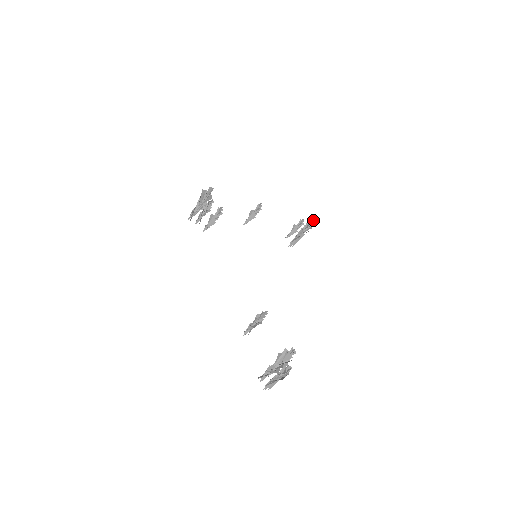
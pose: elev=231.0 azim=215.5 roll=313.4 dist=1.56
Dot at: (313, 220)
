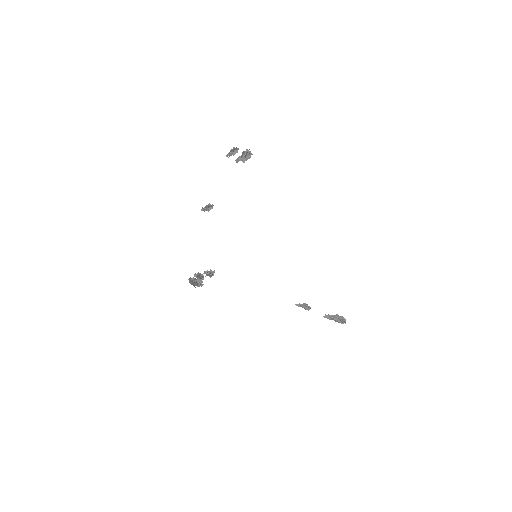
Dot at: (250, 153)
